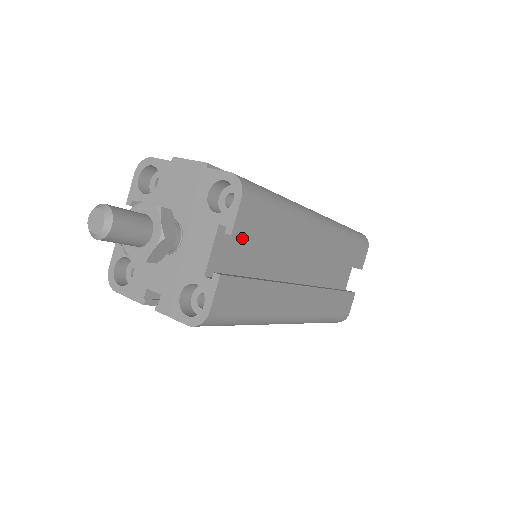
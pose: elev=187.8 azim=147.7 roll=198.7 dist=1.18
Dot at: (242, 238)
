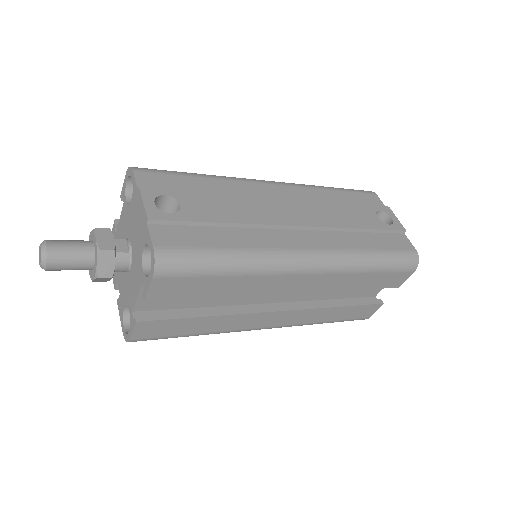
Dot at: occluded
